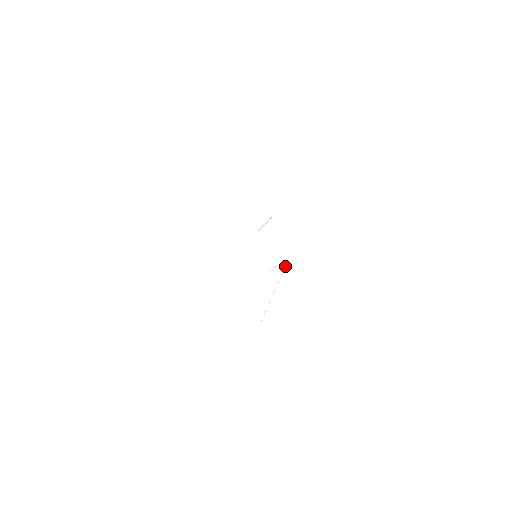
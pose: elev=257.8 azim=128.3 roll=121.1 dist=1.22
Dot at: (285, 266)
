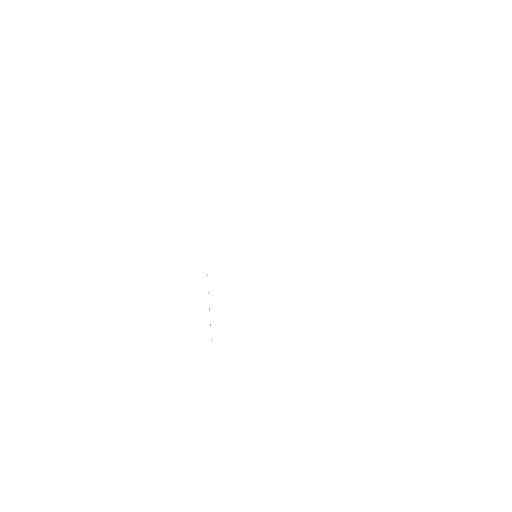
Dot at: occluded
